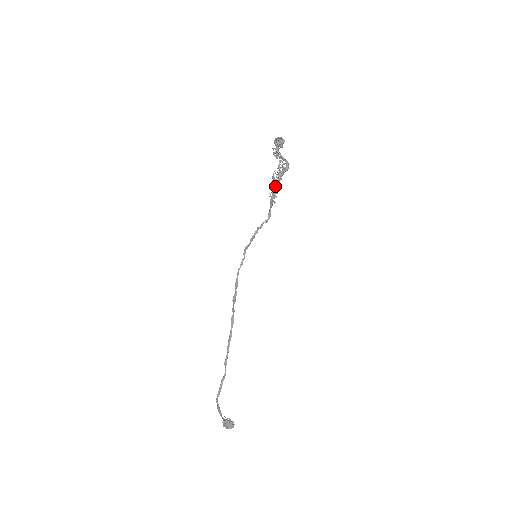
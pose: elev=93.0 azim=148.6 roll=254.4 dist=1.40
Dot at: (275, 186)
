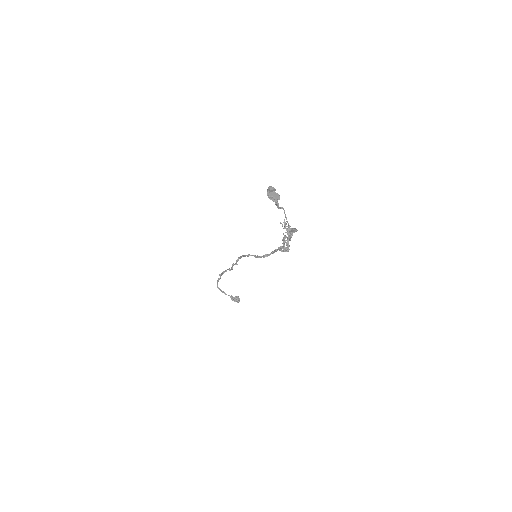
Dot at: occluded
